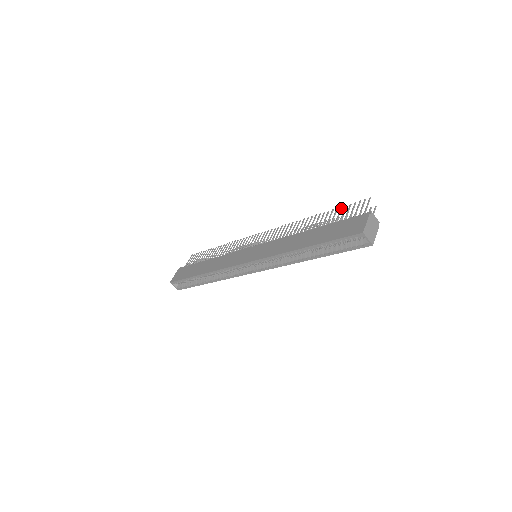
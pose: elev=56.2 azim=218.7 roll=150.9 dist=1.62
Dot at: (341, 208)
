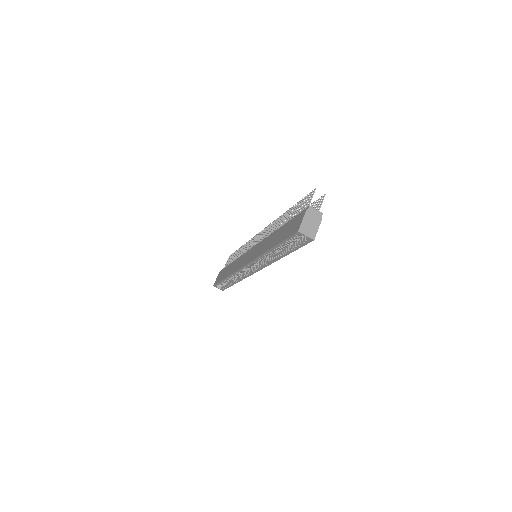
Dot at: (299, 202)
